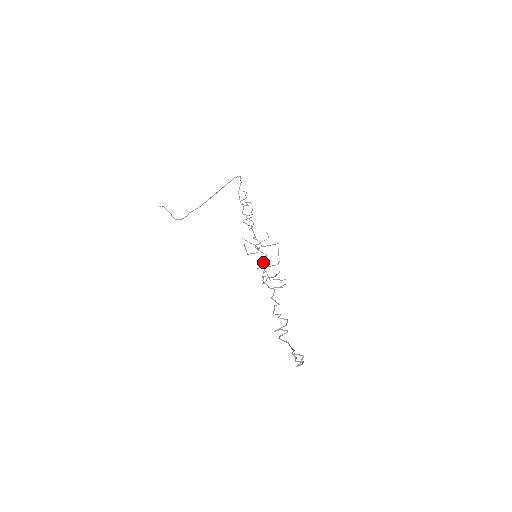
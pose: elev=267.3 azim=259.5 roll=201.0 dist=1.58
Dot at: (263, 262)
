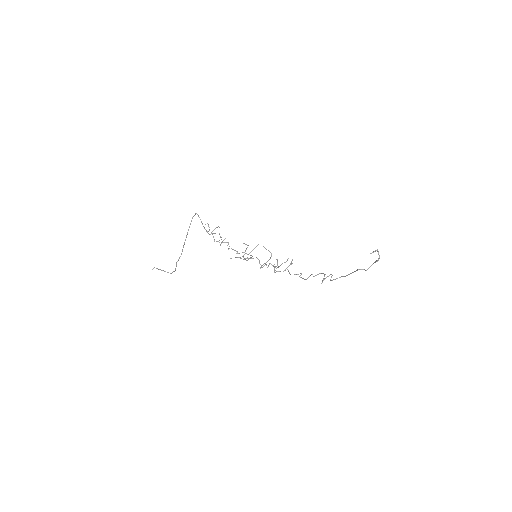
Dot at: (259, 263)
